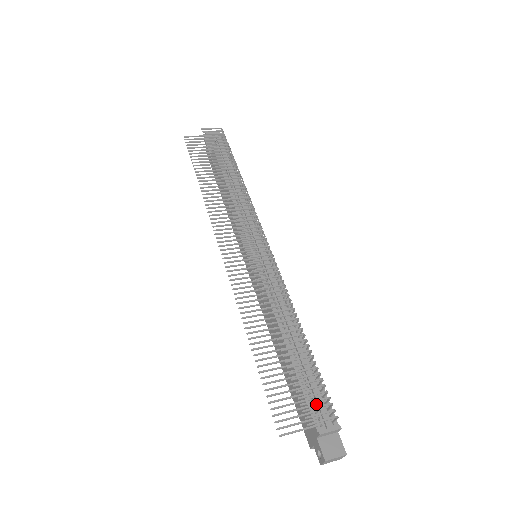
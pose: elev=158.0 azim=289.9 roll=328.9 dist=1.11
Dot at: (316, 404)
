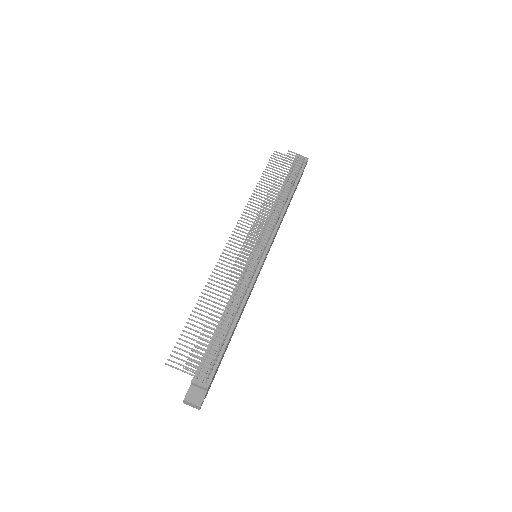
Dot at: (206, 365)
